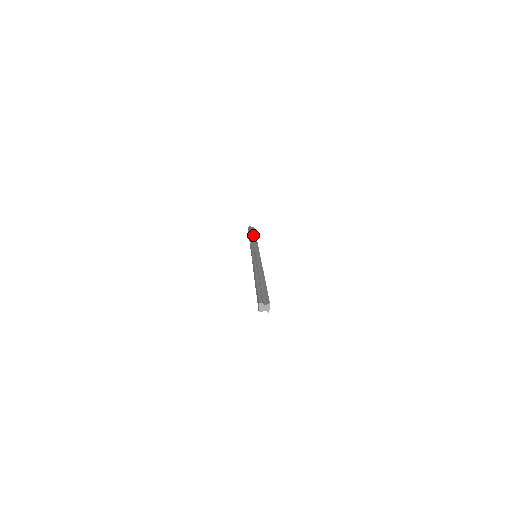
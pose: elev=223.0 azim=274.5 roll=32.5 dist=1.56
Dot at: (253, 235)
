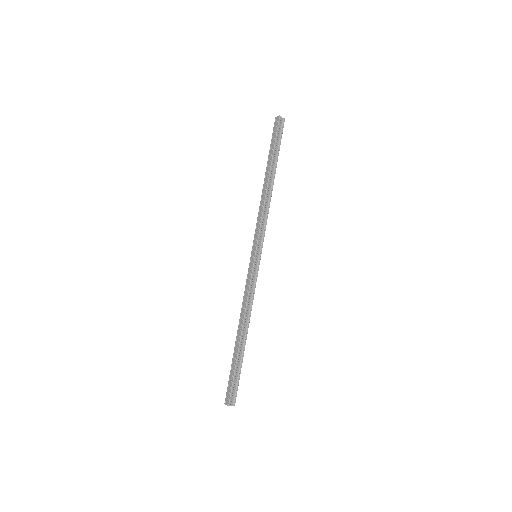
Dot at: (273, 168)
